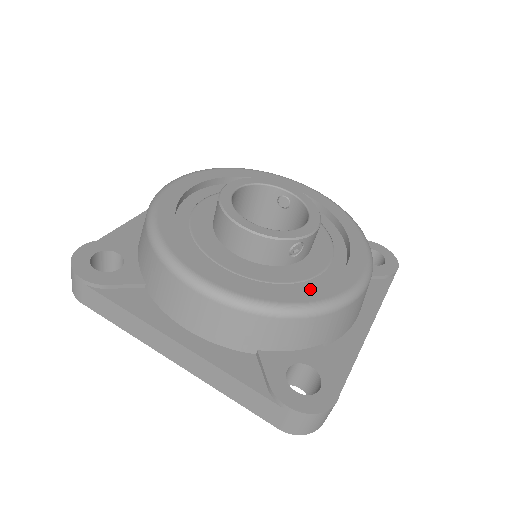
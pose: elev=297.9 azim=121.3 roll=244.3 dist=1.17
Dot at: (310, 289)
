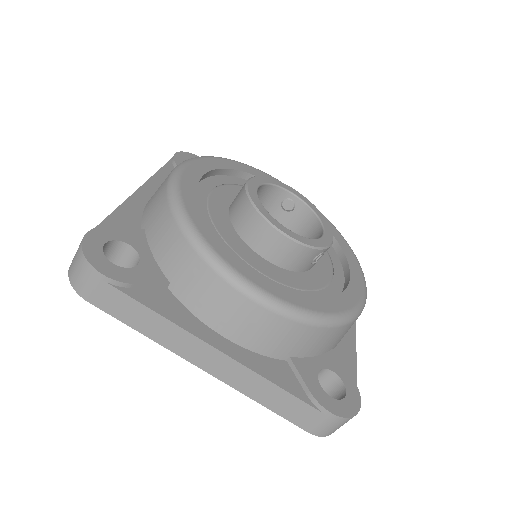
Dot at: (337, 298)
